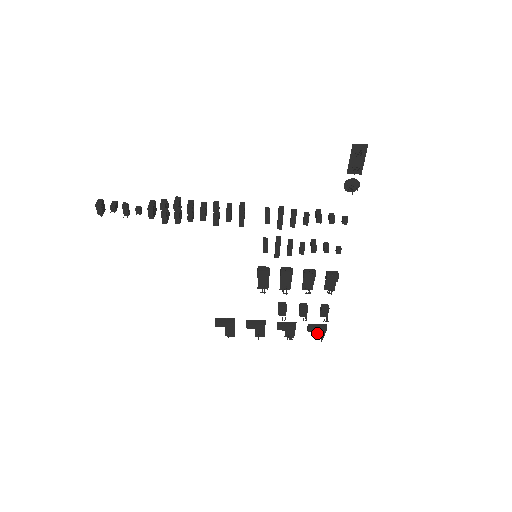
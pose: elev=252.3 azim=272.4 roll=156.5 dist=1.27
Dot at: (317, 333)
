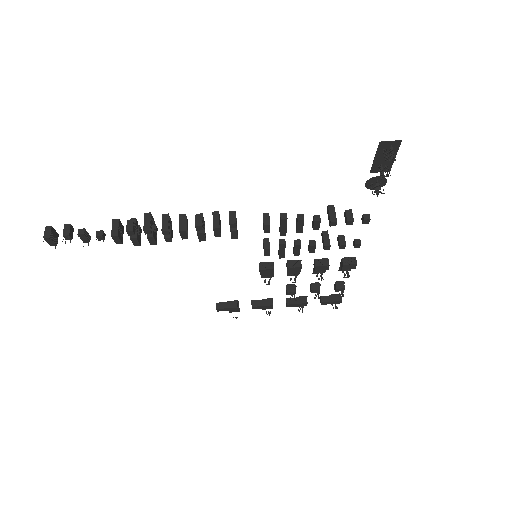
Dot at: occluded
